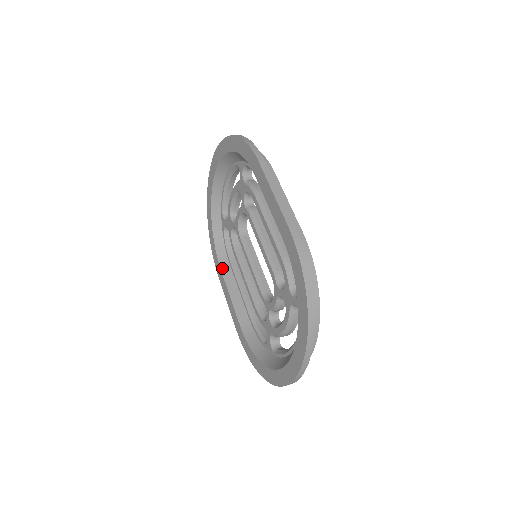
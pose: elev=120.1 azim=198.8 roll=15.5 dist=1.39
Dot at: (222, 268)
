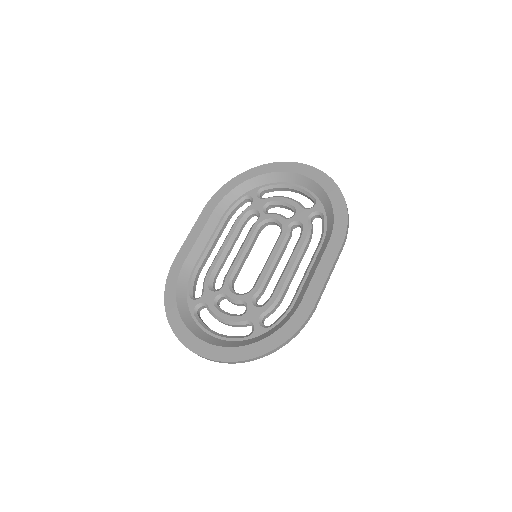
Dot at: (215, 212)
